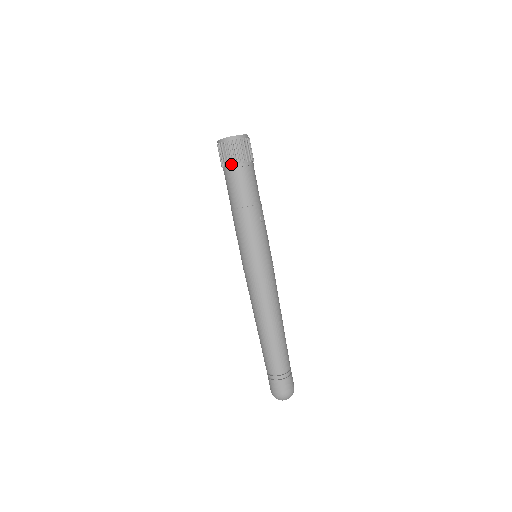
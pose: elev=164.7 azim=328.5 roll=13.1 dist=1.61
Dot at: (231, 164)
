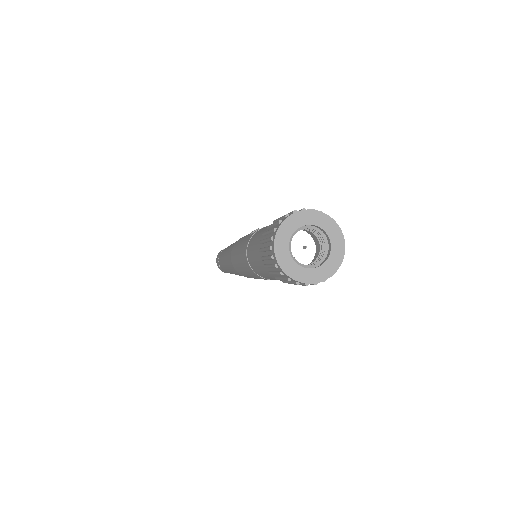
Dot at: occluded
